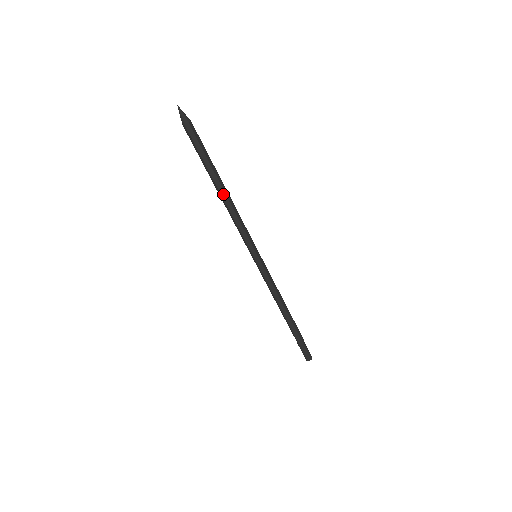
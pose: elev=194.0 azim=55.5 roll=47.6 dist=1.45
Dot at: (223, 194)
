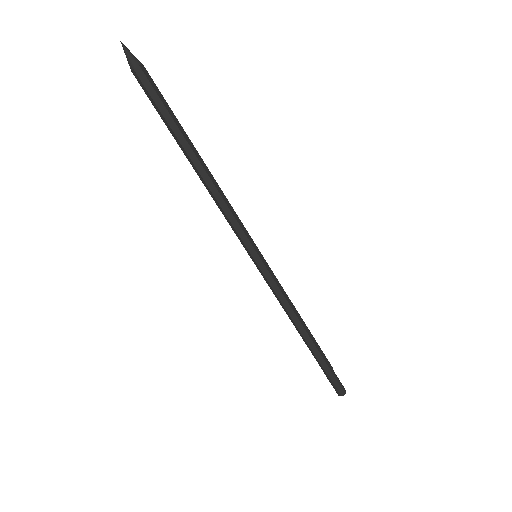
Dot at: (201, 169)
